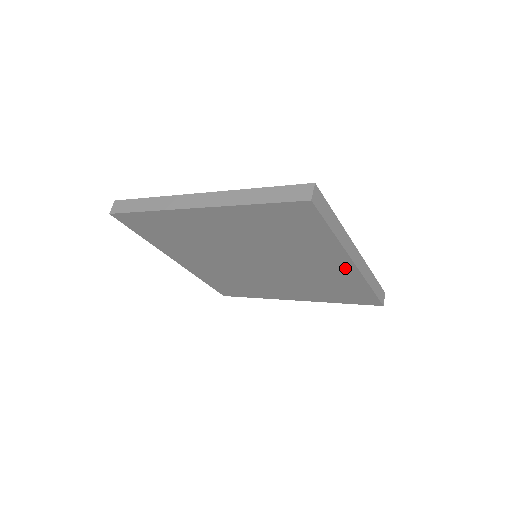
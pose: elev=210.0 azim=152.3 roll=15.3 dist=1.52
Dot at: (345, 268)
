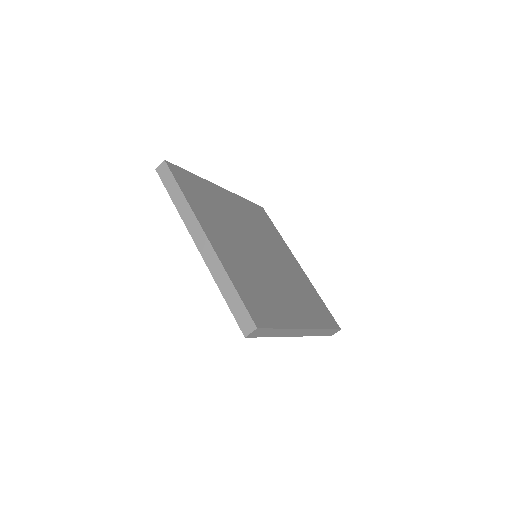
Dot at: occluded
